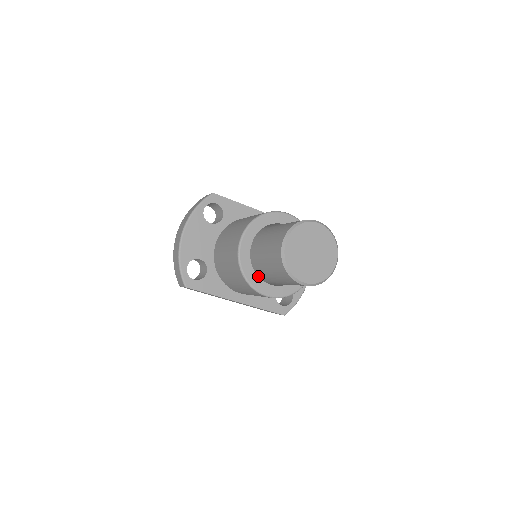
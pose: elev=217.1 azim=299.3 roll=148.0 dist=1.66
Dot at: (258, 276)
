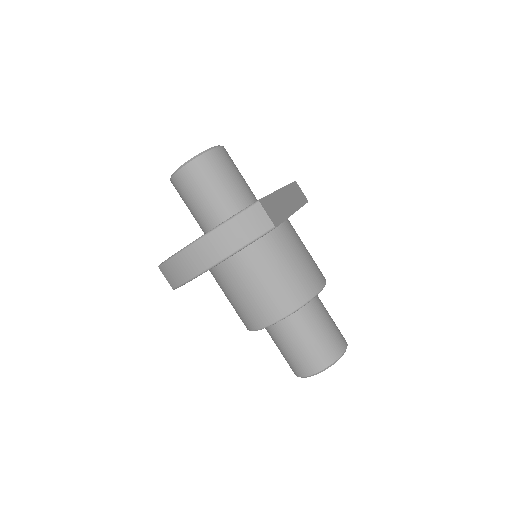
Dot at: occluded
